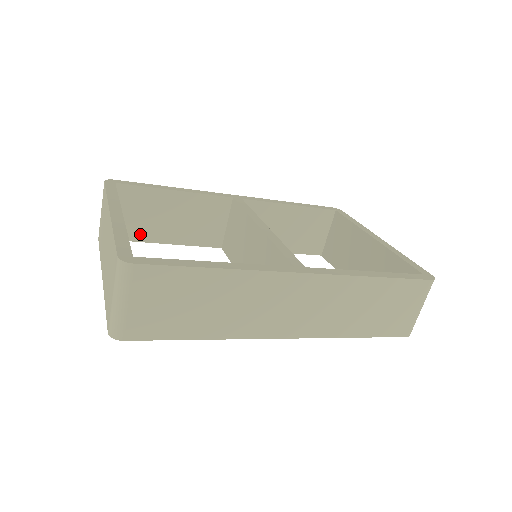
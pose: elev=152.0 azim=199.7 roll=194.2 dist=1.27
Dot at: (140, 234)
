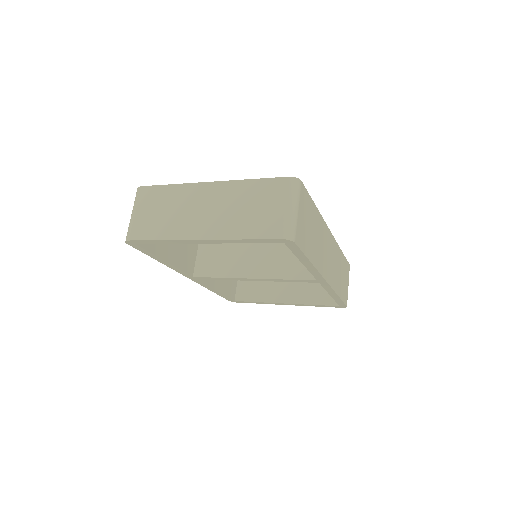
Dot at: (153, 246)
